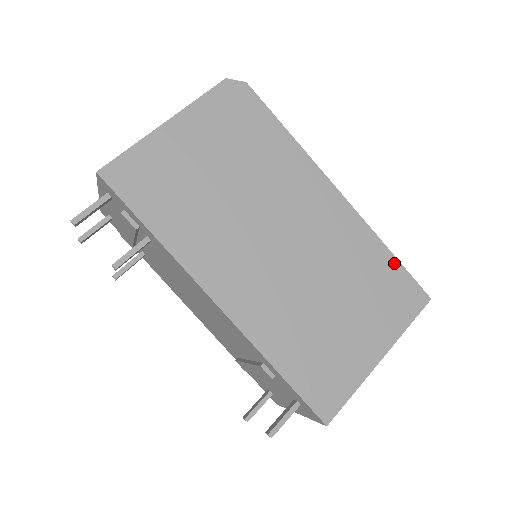
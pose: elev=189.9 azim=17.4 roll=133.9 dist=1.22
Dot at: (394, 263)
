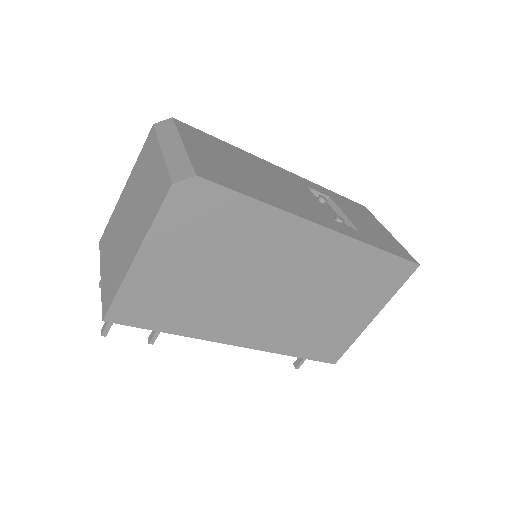
Dot at: (385, 256)
